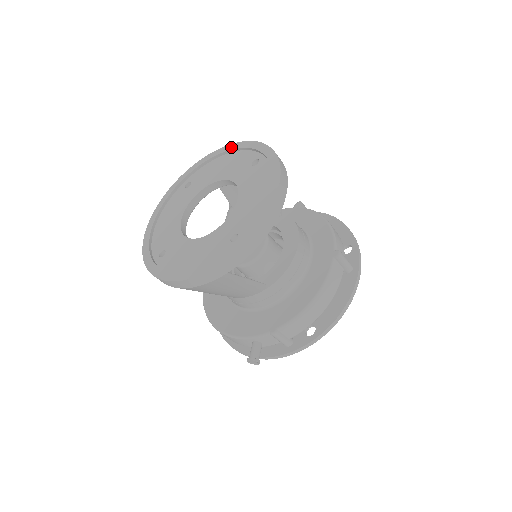
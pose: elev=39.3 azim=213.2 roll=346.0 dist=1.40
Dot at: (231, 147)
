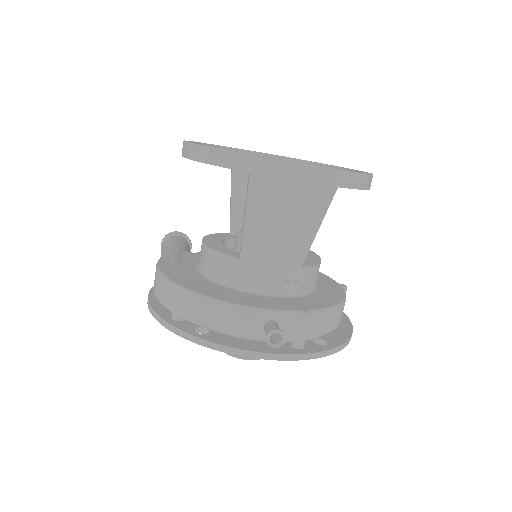
Dot at: (272, 154)
